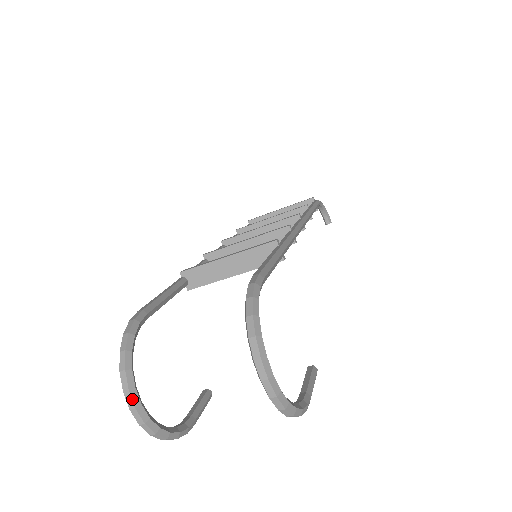
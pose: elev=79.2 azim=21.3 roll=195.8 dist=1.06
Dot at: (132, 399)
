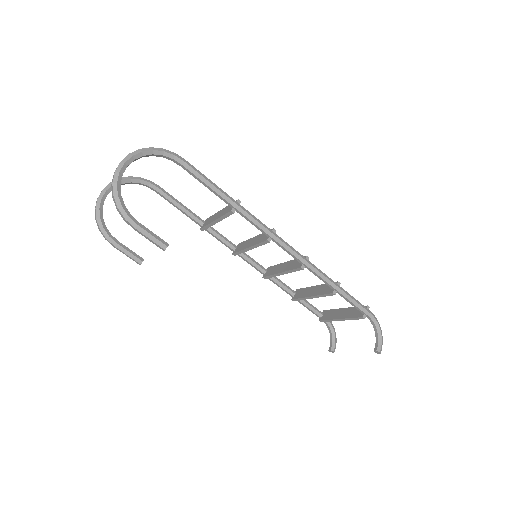
Dot at: (107, 186)
